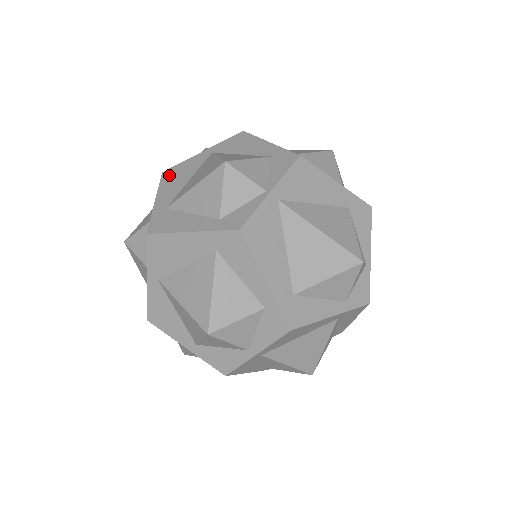
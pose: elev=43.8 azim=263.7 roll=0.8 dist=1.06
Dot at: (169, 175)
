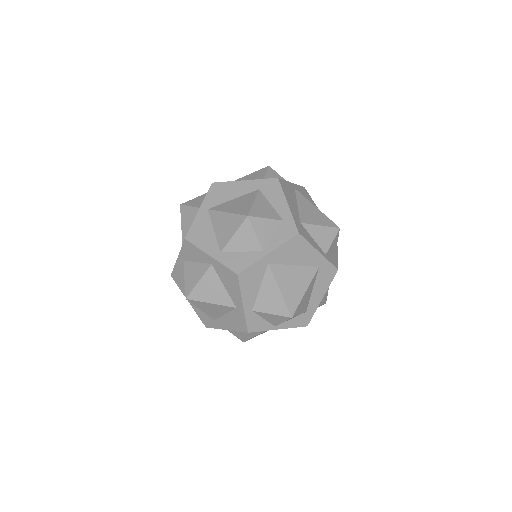
Dot at: occluded
